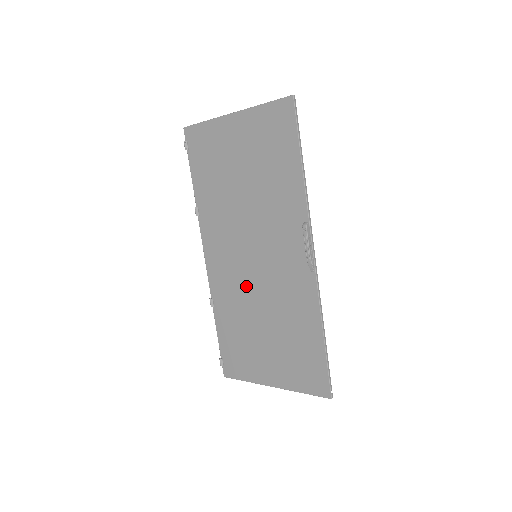
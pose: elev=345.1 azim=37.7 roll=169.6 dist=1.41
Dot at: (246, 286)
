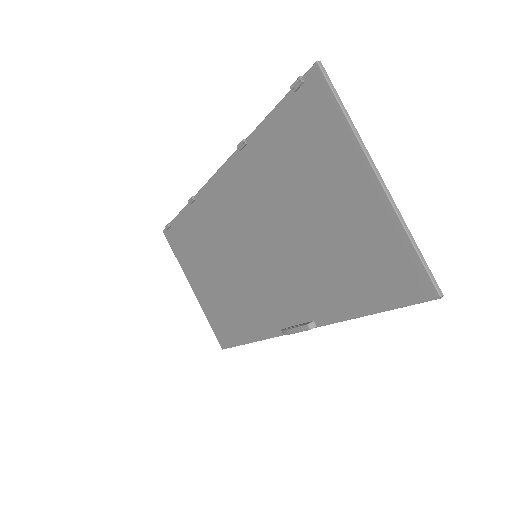
Dot at: (228, 247)
